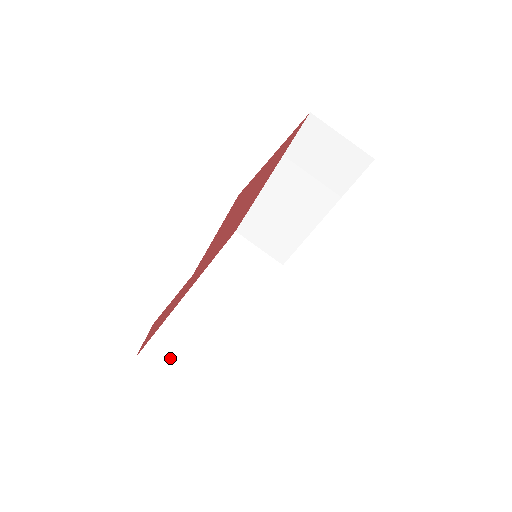
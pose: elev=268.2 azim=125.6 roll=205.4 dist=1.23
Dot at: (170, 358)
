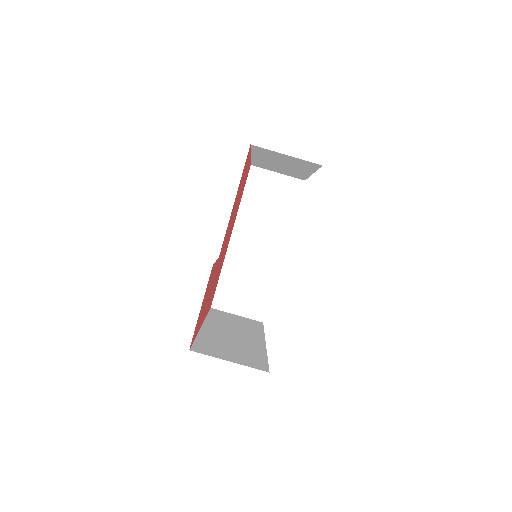
Dot at: (220, 352)
